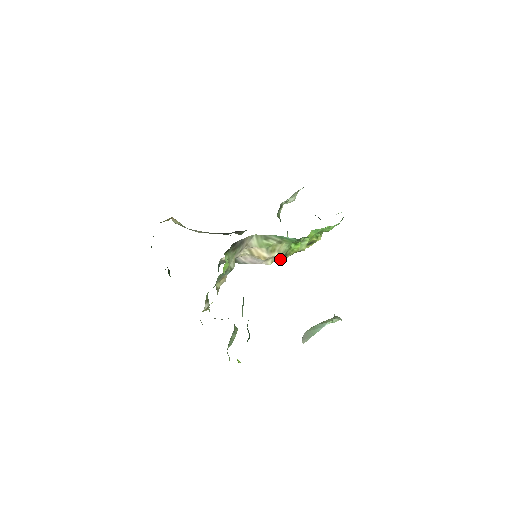
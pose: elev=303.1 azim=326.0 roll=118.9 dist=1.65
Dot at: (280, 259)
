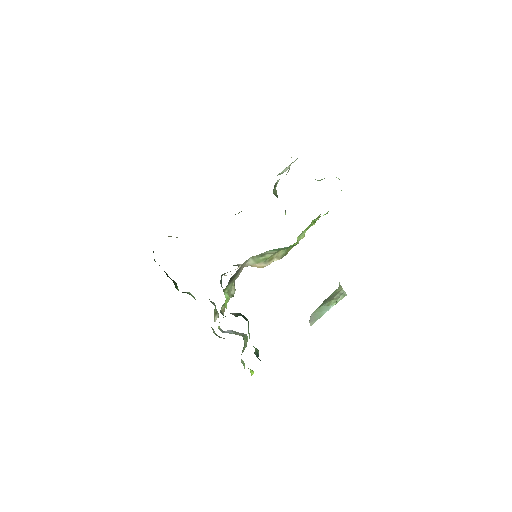
Dot at: occluded
